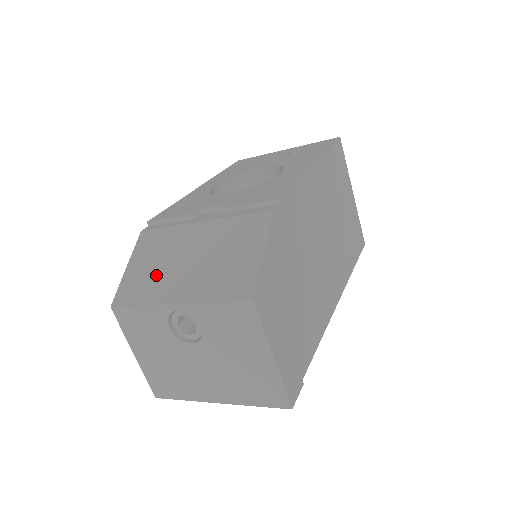
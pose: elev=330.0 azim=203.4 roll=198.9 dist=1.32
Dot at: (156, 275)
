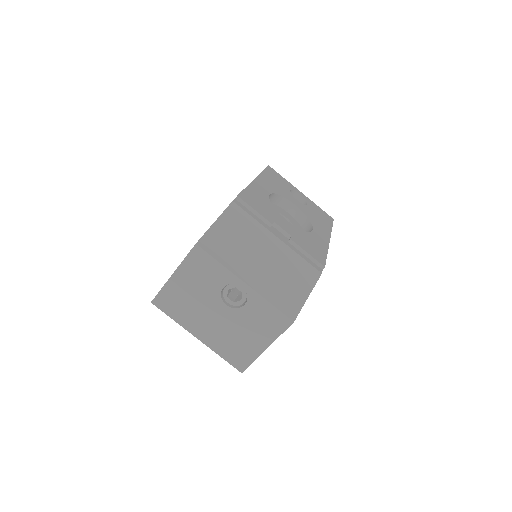
Dot at: (237, 250)
